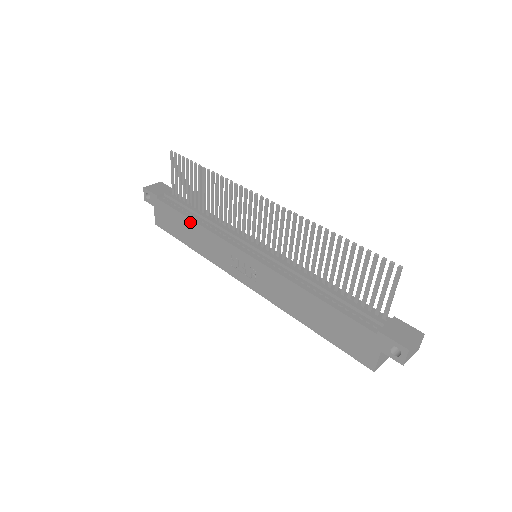
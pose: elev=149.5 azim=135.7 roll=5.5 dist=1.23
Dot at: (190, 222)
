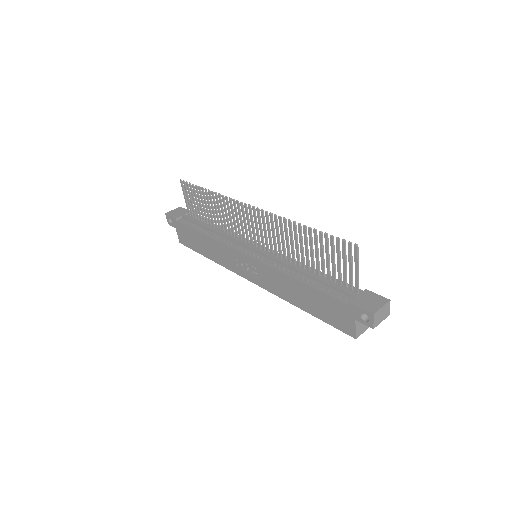
Dot at: (202, 236)
